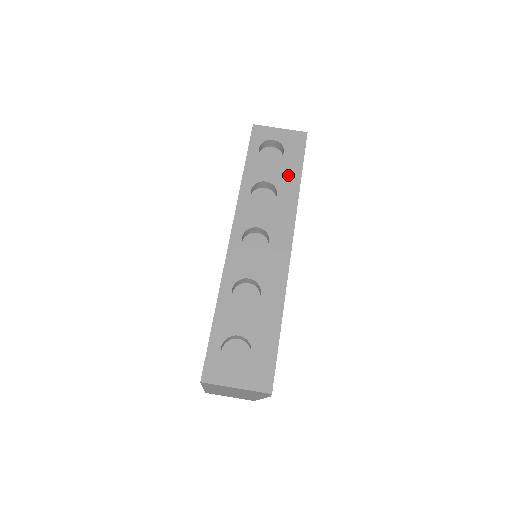
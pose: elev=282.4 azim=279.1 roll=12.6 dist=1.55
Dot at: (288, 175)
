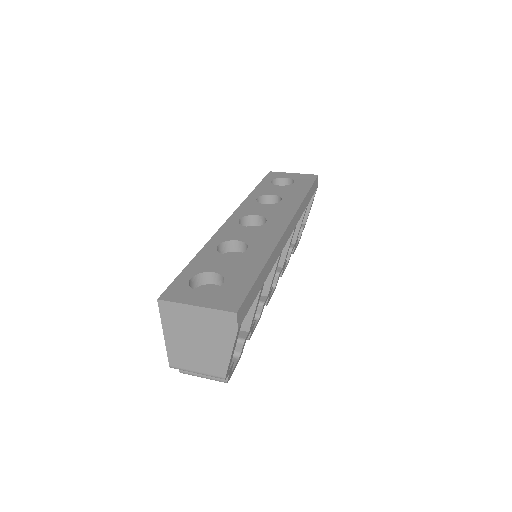
Dot at: (295, 192)
